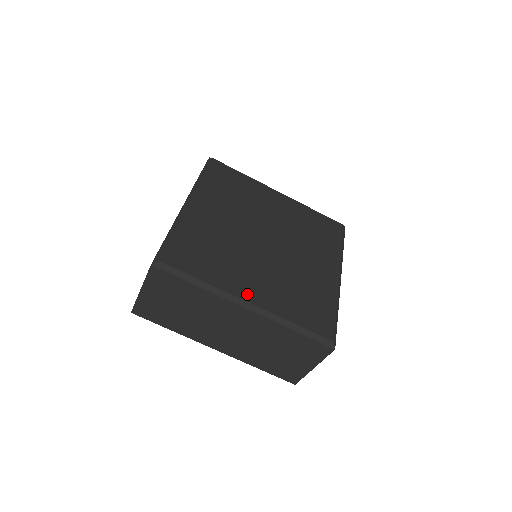
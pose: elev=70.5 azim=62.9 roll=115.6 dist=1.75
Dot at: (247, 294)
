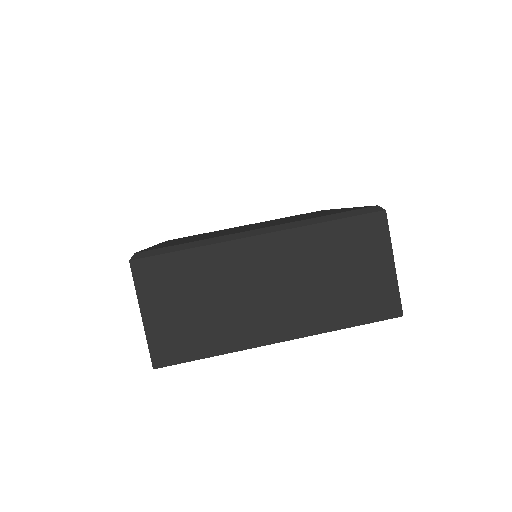
Dot at: occluded
